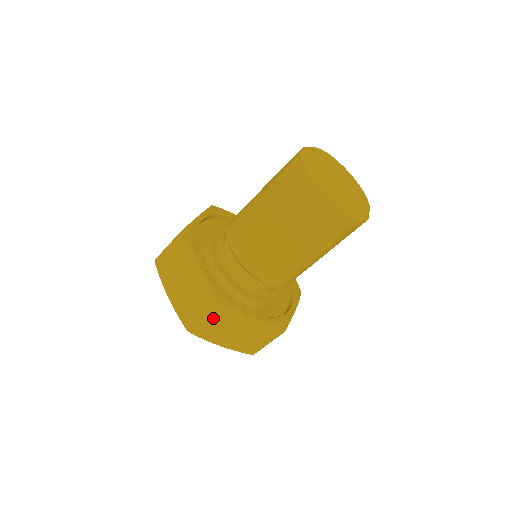
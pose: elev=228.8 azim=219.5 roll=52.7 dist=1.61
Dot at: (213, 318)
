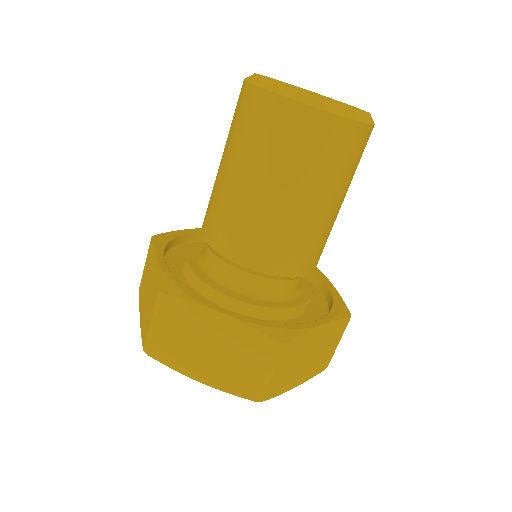
Dot at: (282, 363)
